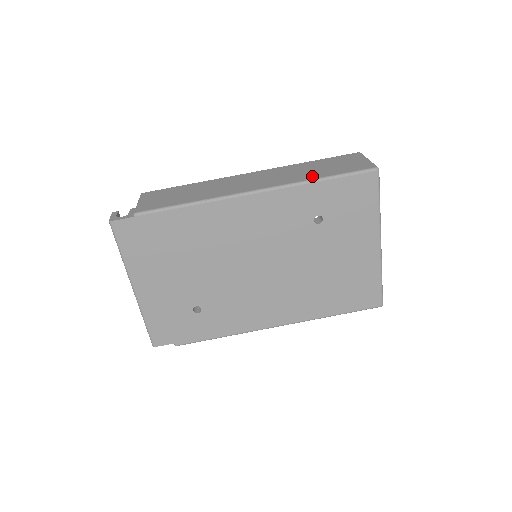
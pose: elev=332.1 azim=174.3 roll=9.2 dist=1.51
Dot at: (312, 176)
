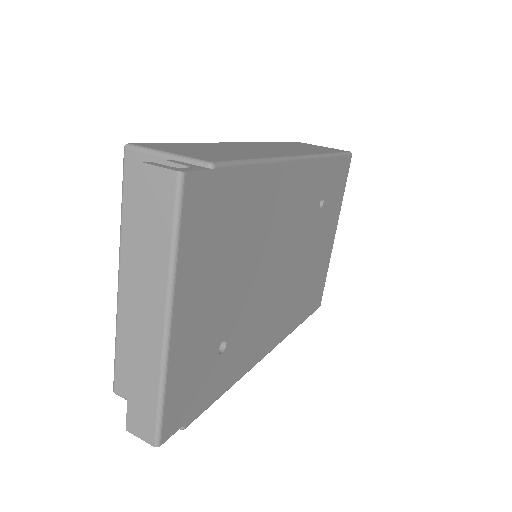
Dot at: (320, 151)
